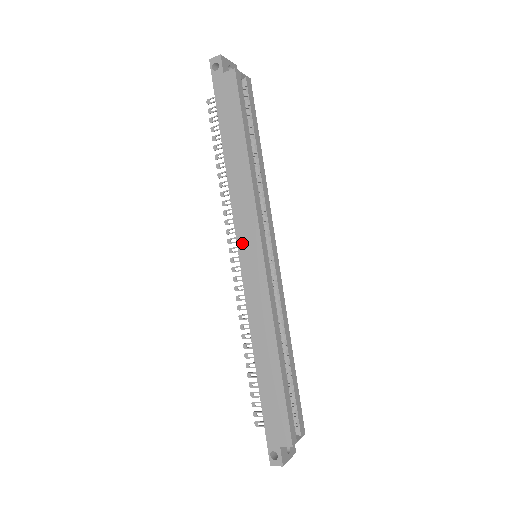
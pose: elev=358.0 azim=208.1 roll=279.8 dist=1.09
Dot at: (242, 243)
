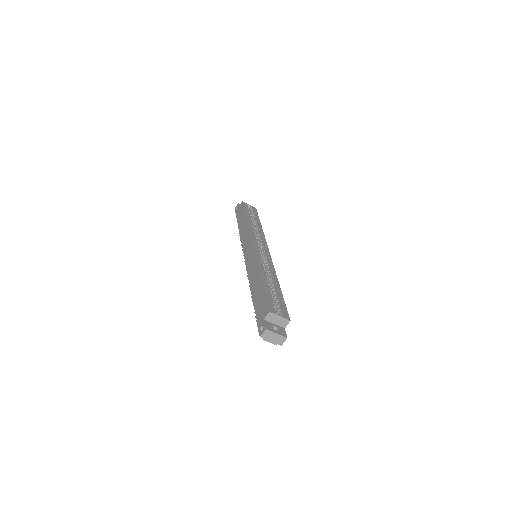
Dot at: (245, 250)
